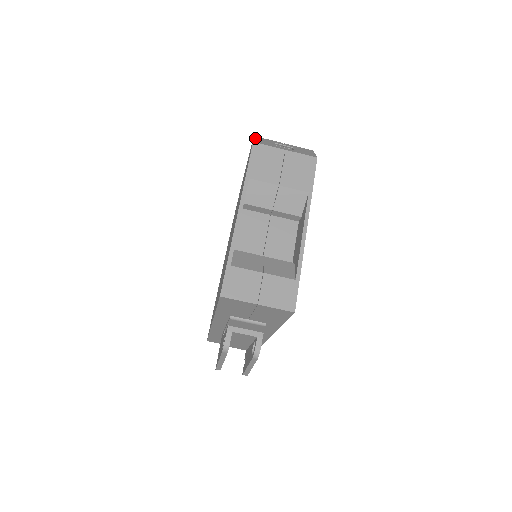
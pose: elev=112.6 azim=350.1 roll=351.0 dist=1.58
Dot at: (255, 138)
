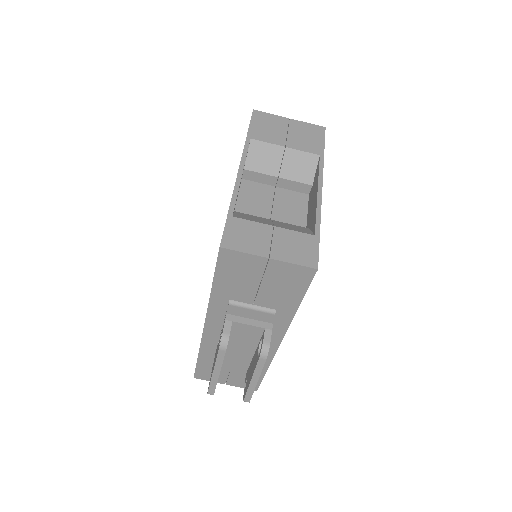
Dot at: occluded
